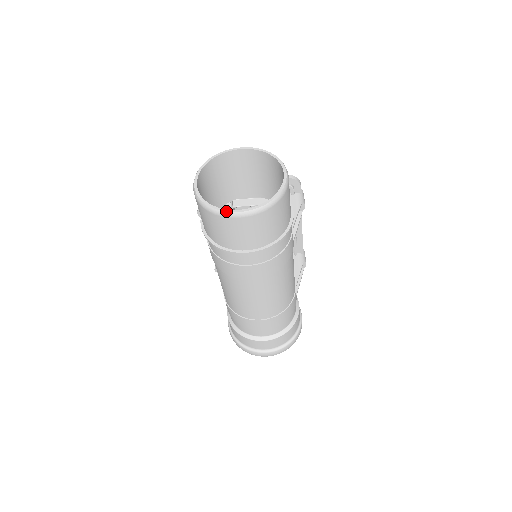
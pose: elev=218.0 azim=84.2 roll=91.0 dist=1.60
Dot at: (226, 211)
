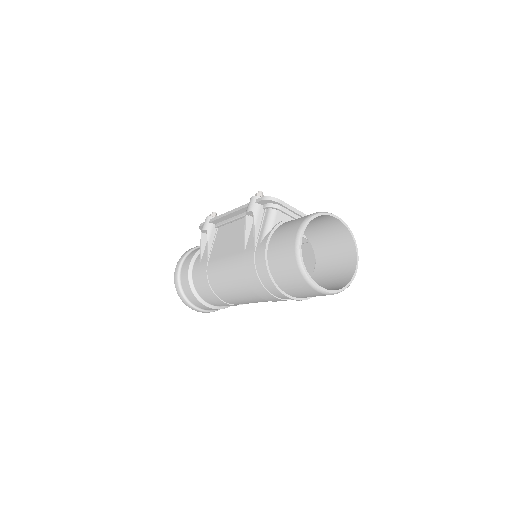
Dot at: (316, 285)
